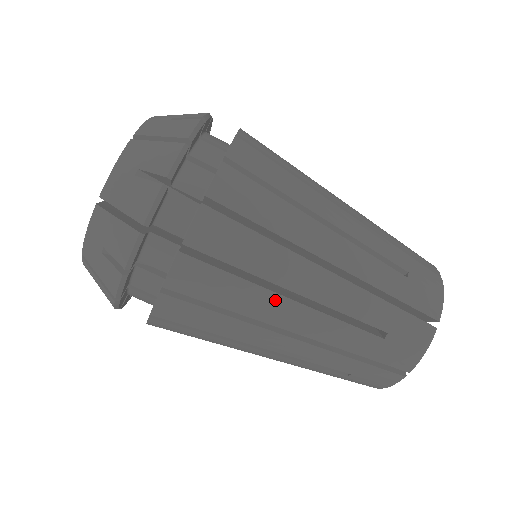
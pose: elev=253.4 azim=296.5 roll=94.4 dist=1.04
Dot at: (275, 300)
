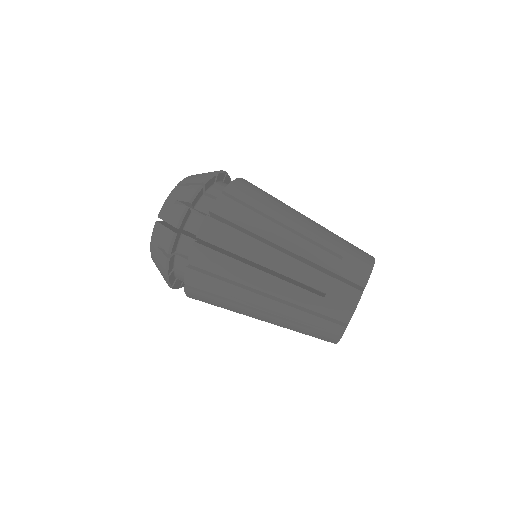
Dot at: (289, 207)
